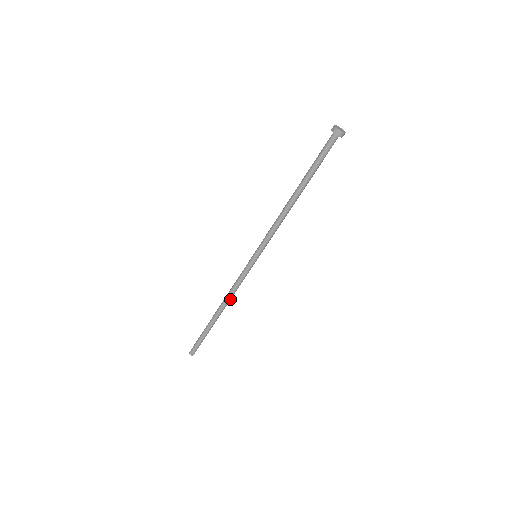
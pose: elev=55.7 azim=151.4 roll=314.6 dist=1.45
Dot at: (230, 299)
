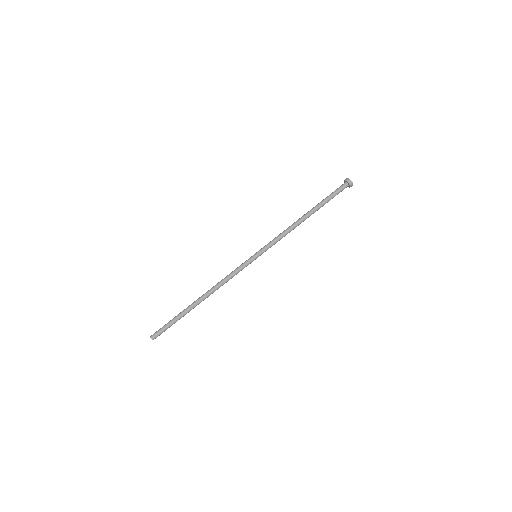
Dot at: (217, 288)
